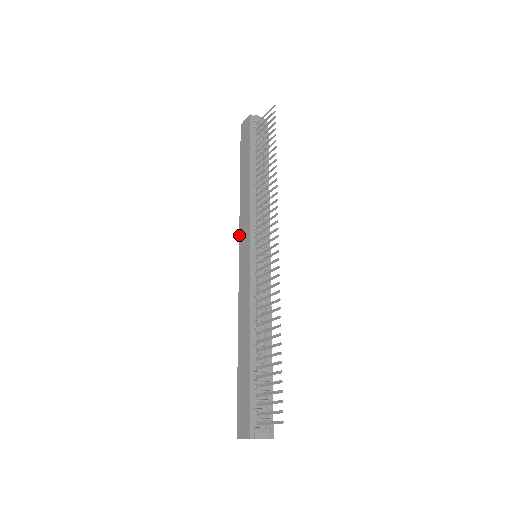
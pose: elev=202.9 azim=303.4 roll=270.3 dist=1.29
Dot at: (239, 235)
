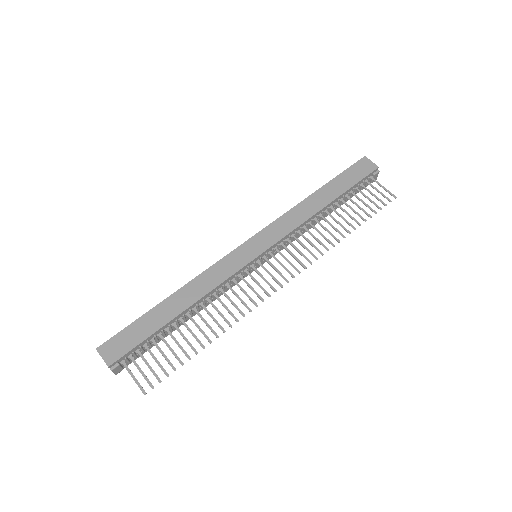
Dot at: (267, 226)
